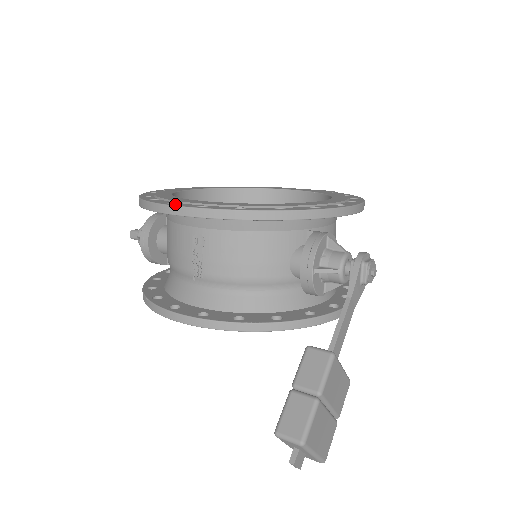
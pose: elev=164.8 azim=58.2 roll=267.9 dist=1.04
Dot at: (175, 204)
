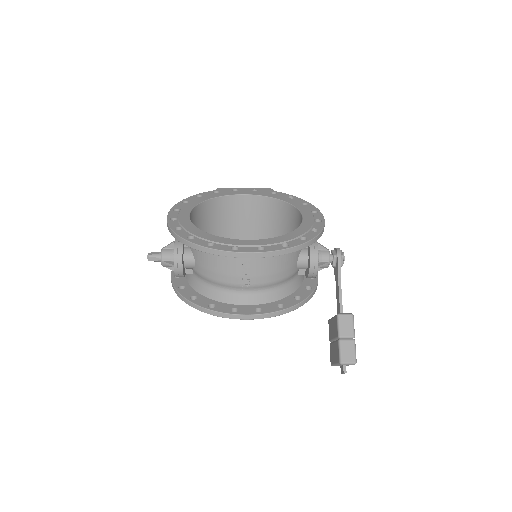
Dot at: (241, 250)
